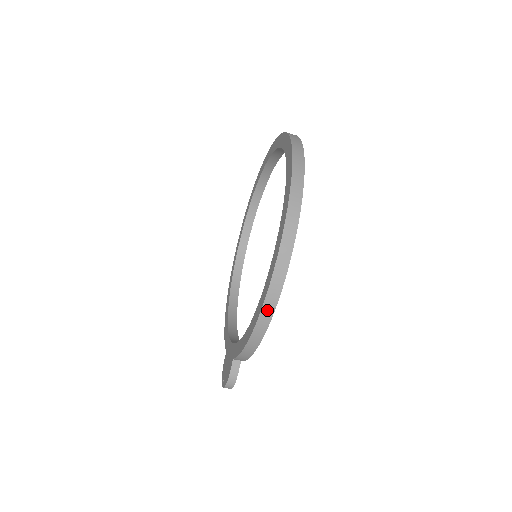
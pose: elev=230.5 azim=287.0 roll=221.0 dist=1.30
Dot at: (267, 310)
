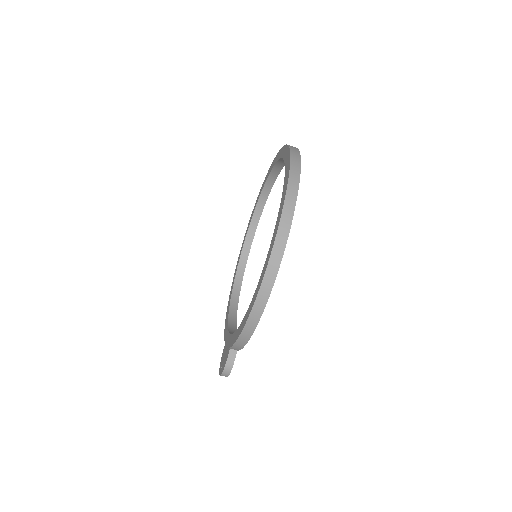
Dot at: (261, 300)
